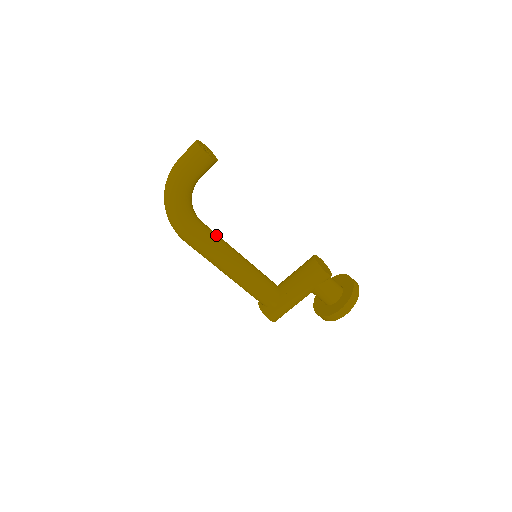
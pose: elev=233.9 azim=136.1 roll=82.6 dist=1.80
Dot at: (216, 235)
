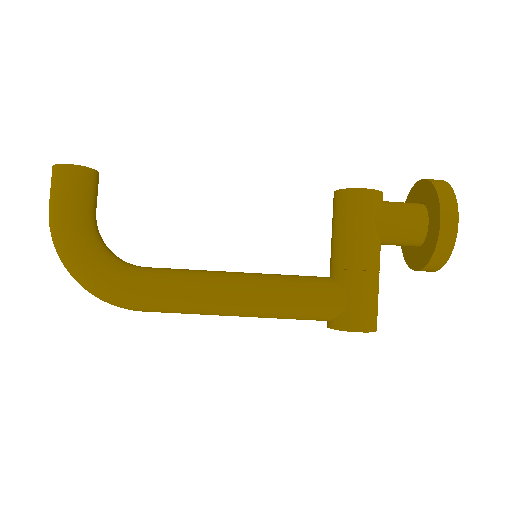
Dot at: (176, 269)
